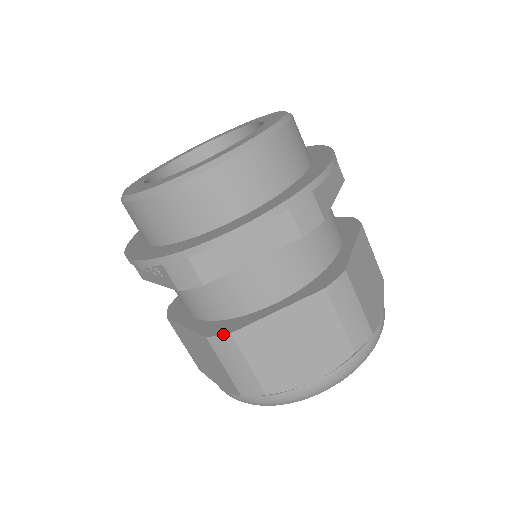
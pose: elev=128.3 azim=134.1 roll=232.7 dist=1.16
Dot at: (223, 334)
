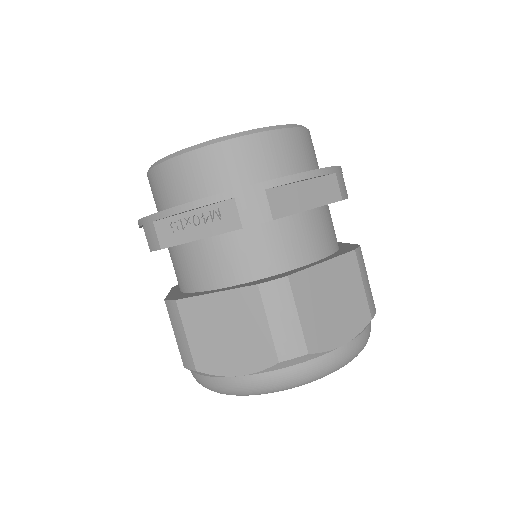
Dot at: (279, 278)
